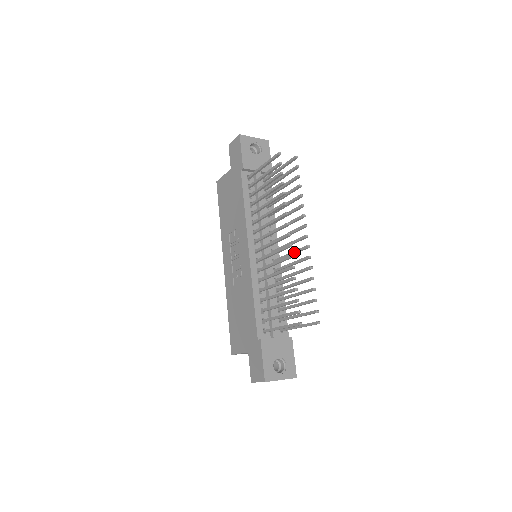
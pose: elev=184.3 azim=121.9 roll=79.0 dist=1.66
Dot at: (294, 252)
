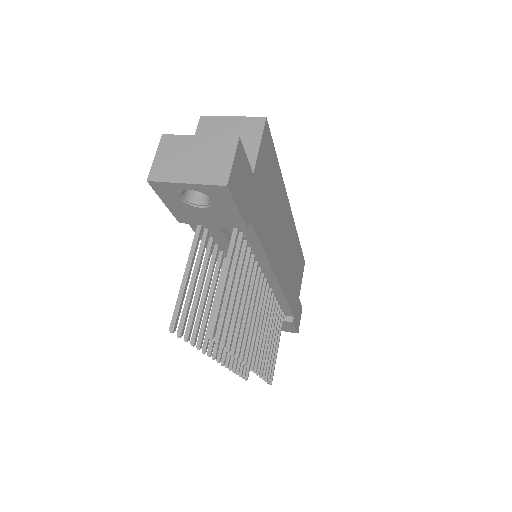
Dot at: occluded
